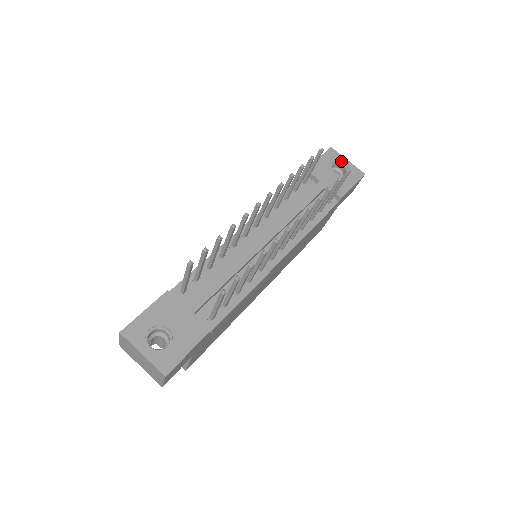
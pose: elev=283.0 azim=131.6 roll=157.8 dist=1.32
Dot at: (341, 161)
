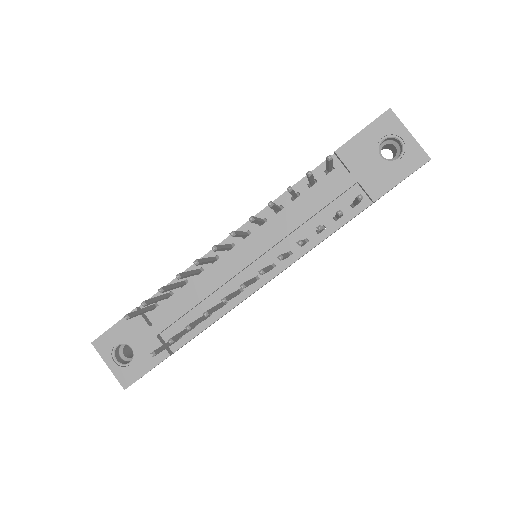
Dot at: (398, 135)
